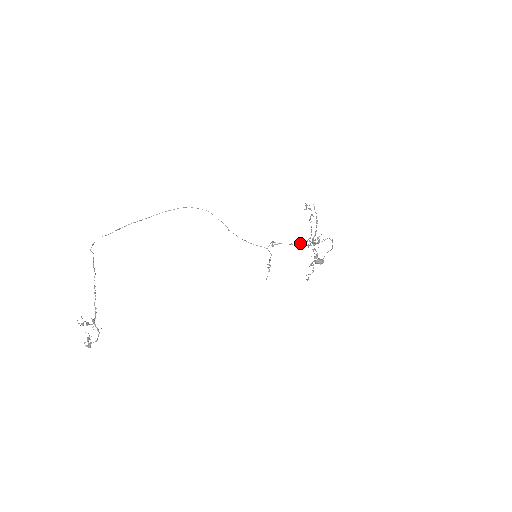
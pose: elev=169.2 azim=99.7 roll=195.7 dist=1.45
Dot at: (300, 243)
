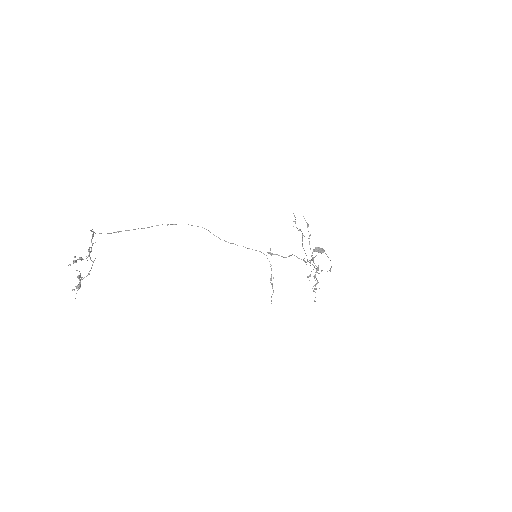
Dot at: (298, 258)
